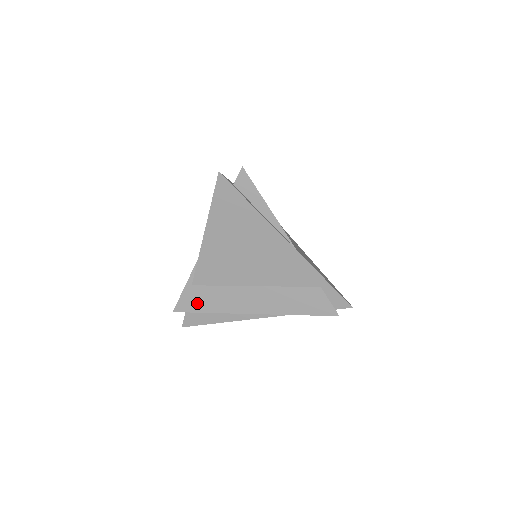
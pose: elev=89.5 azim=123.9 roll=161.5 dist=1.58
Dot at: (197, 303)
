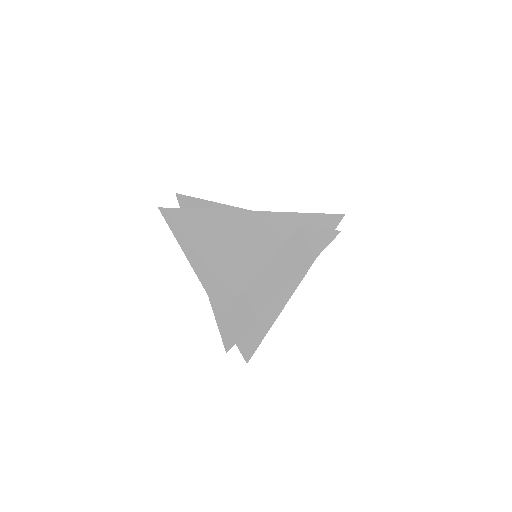
Dot at: (235, 328)
